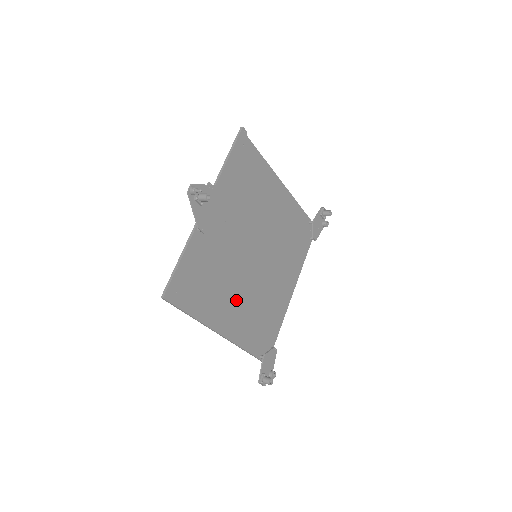
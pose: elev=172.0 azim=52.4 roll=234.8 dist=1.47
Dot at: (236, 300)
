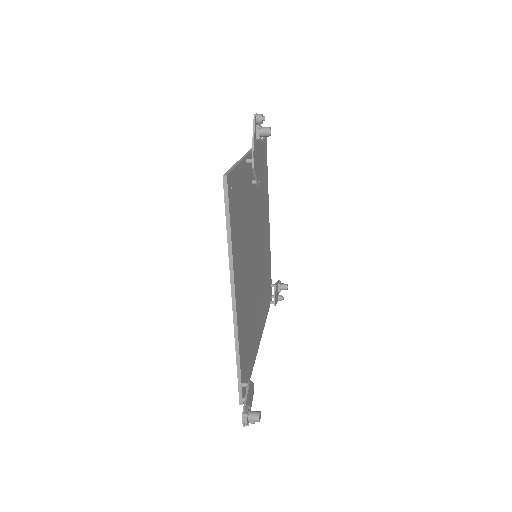
Dot at: (245, 278)
